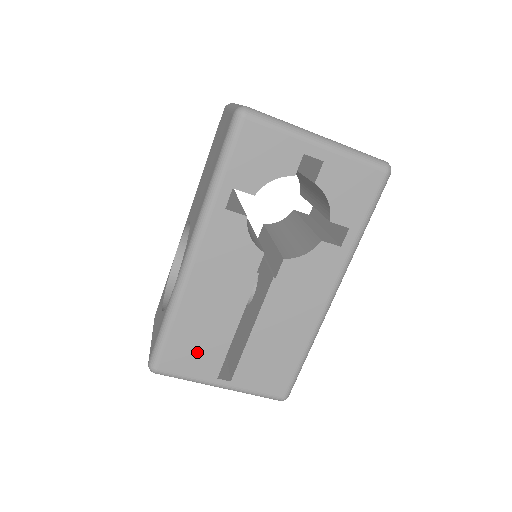
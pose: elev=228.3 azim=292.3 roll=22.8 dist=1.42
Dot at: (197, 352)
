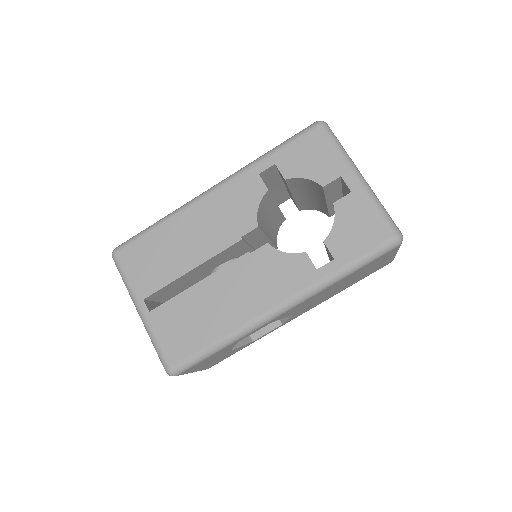
Dot at: (151, 264)
